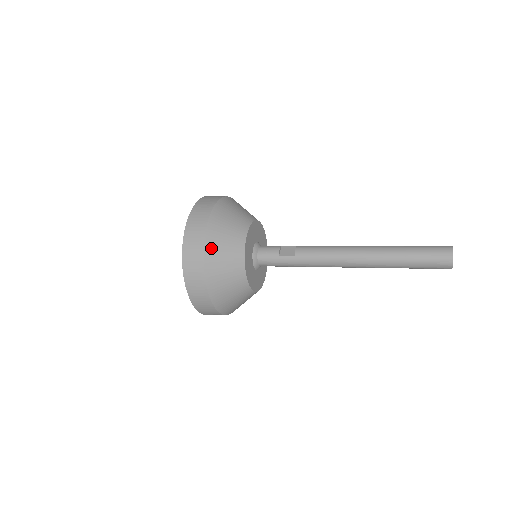
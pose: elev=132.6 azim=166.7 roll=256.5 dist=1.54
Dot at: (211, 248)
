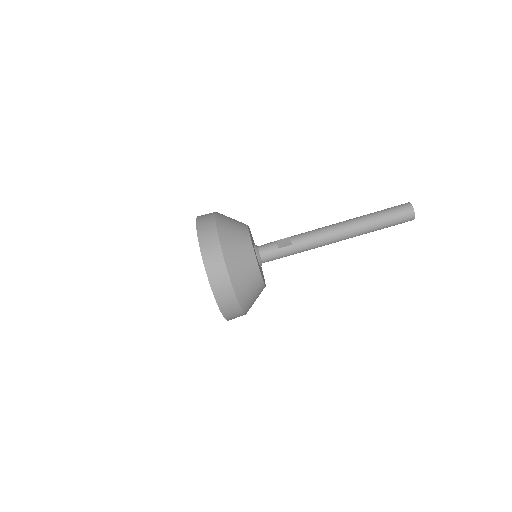
Dot at: (228, 254)
